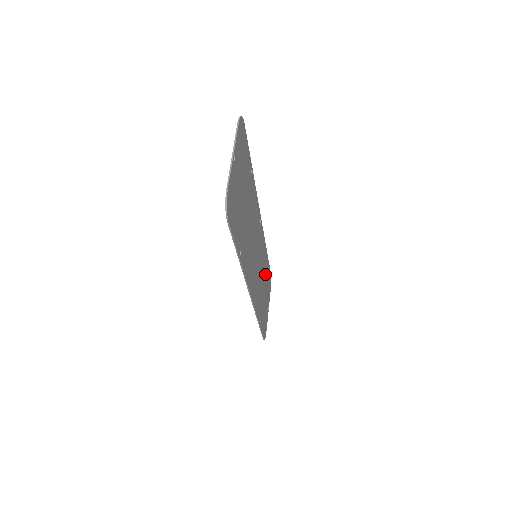
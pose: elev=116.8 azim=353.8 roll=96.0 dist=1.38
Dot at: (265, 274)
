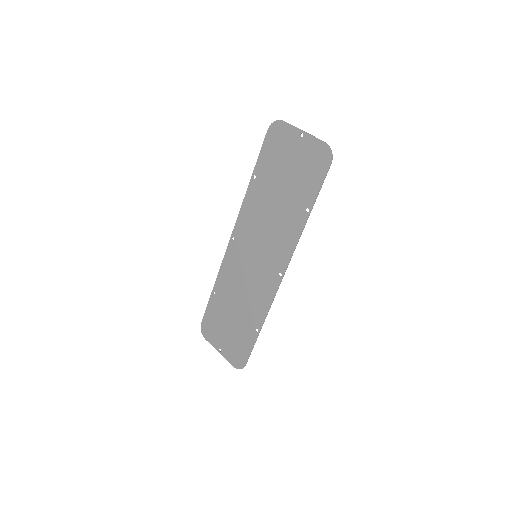
Dot at: (225, 303)
